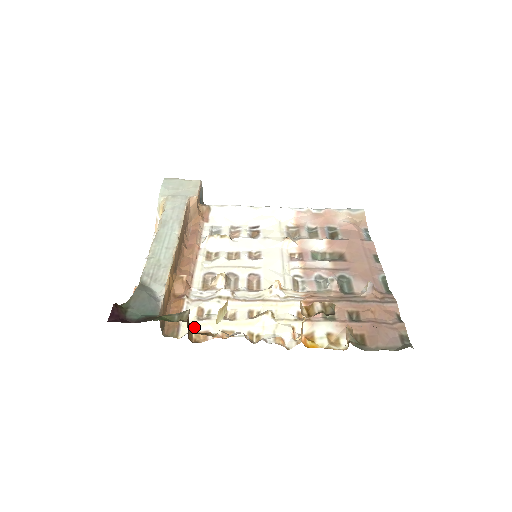
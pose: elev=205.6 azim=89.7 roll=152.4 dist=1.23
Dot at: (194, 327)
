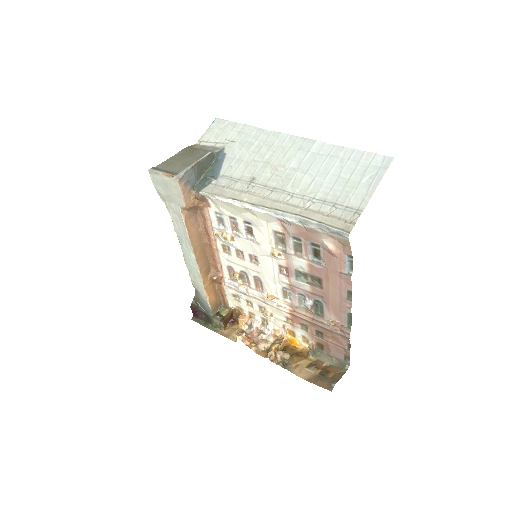
Dot at: (234, 304)
